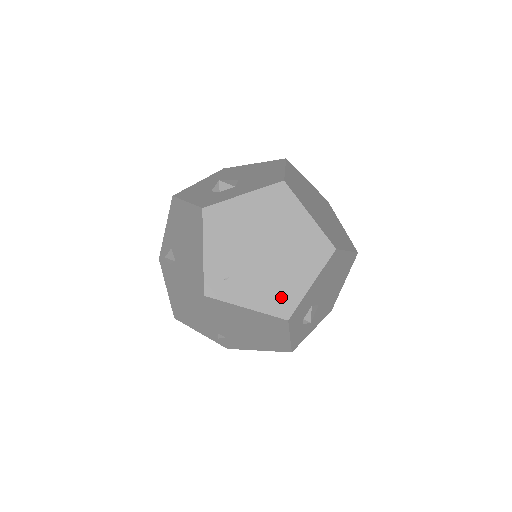
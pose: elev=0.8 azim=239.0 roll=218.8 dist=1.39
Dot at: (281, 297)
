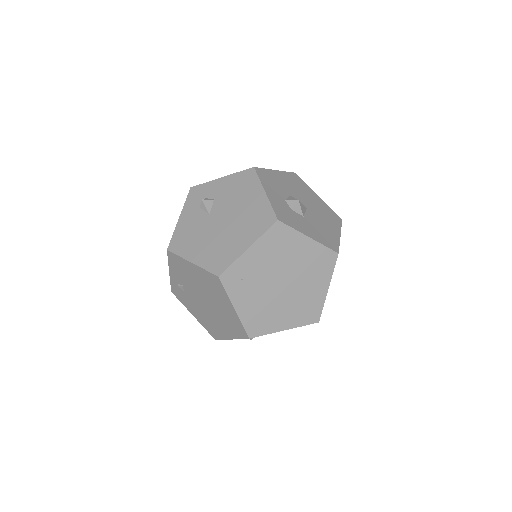
Dot at: (261, 321)
